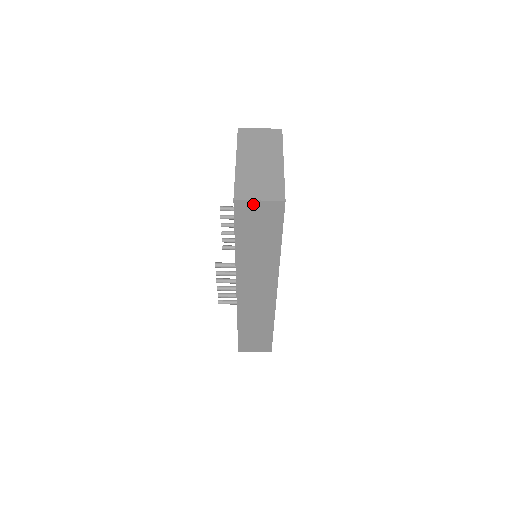
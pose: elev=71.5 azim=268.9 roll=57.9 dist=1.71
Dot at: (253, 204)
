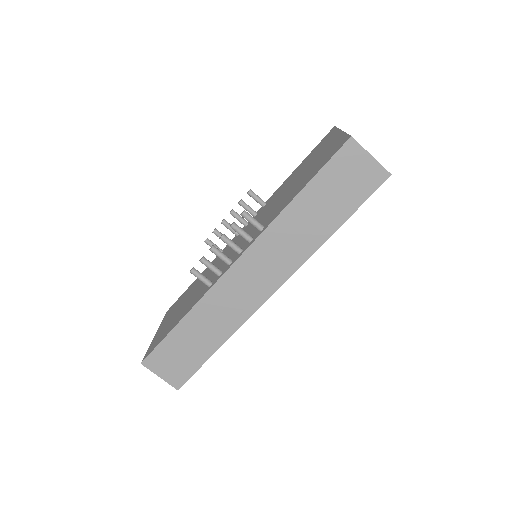
Dot at: (362, 155)
